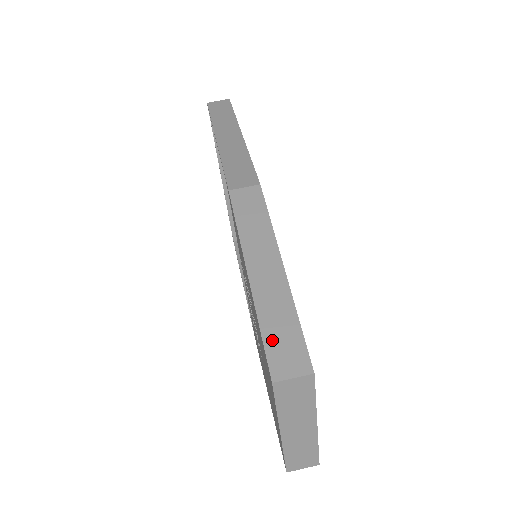
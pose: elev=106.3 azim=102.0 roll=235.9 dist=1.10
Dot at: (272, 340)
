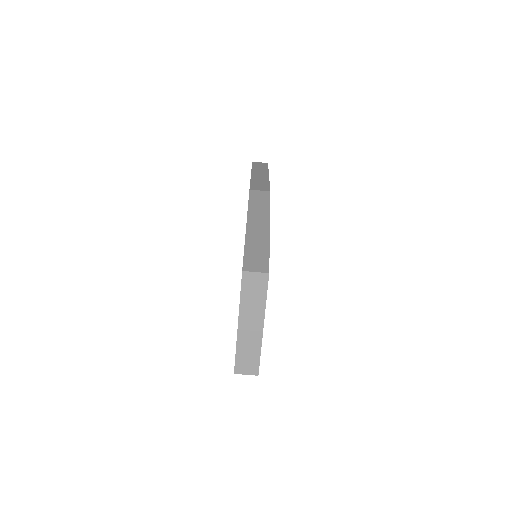
Dot at: (250, 254)
